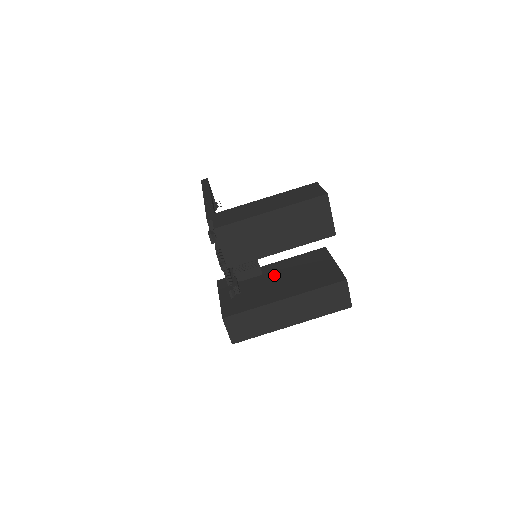
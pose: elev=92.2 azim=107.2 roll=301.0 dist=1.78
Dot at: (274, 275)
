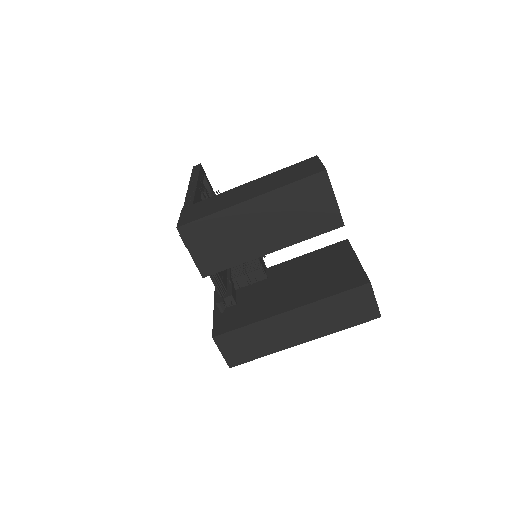
Dot at: (281, 278)
